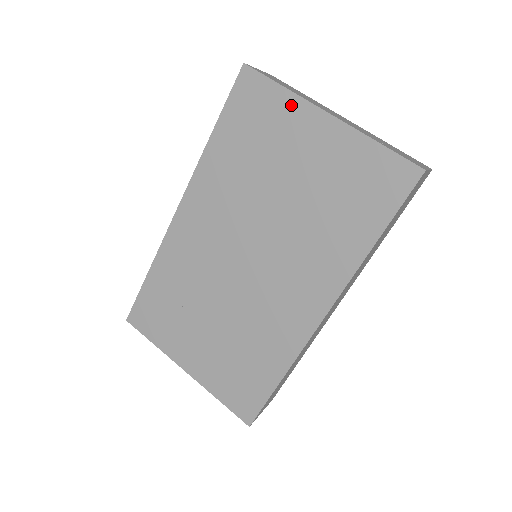
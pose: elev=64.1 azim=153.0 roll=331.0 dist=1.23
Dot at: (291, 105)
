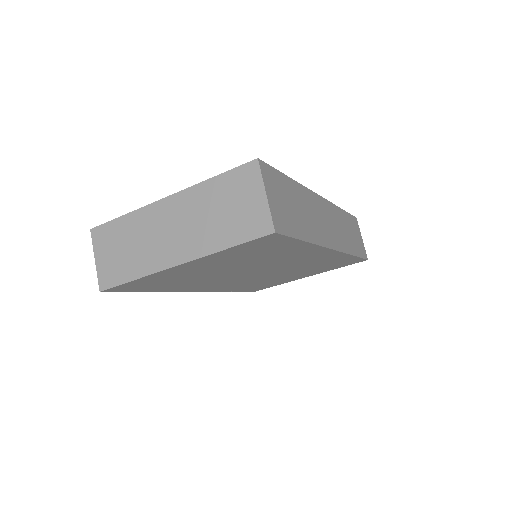
Dot at: (156, 276)
